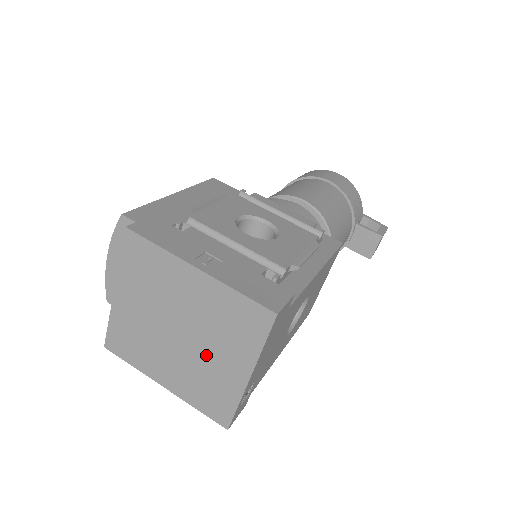
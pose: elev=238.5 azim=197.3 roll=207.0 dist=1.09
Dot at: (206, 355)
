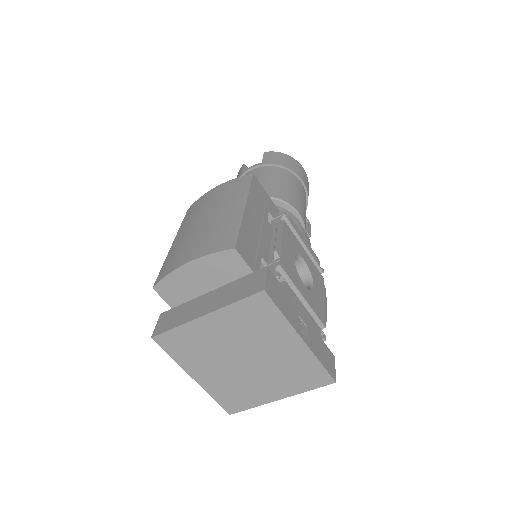
Dot at: (256, 379)
